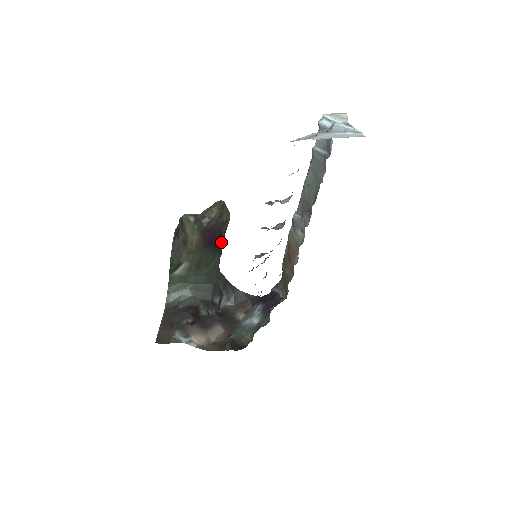
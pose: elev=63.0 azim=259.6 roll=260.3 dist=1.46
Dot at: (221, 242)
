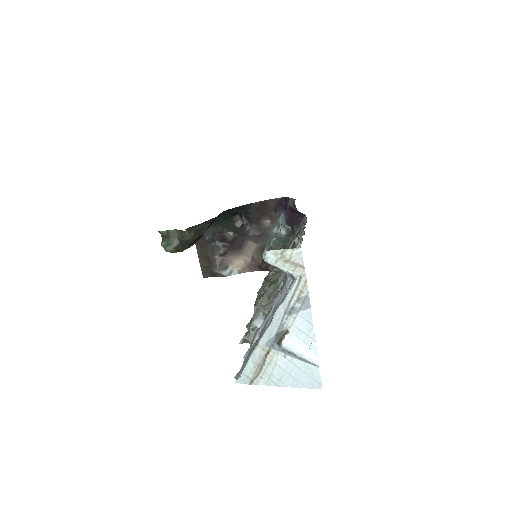
Dot at: occluded
